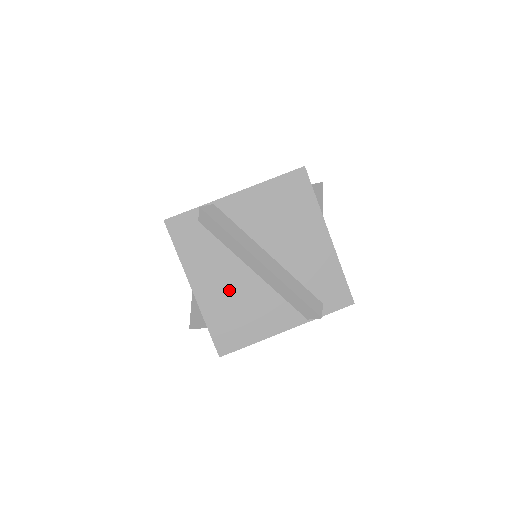
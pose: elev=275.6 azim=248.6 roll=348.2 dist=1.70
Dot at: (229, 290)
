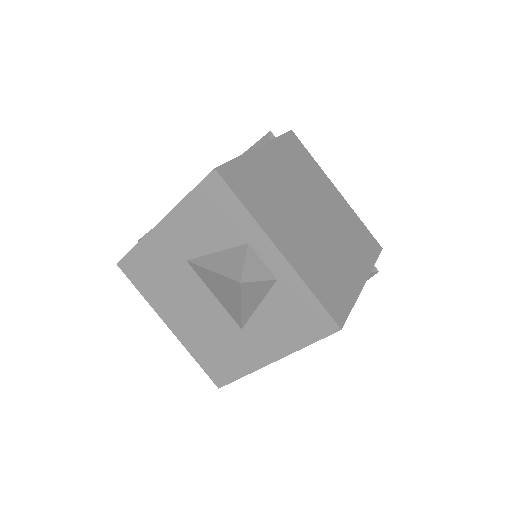
Dot at: occluded
